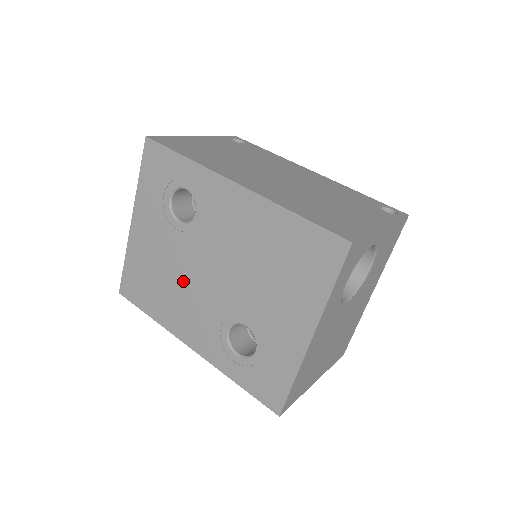
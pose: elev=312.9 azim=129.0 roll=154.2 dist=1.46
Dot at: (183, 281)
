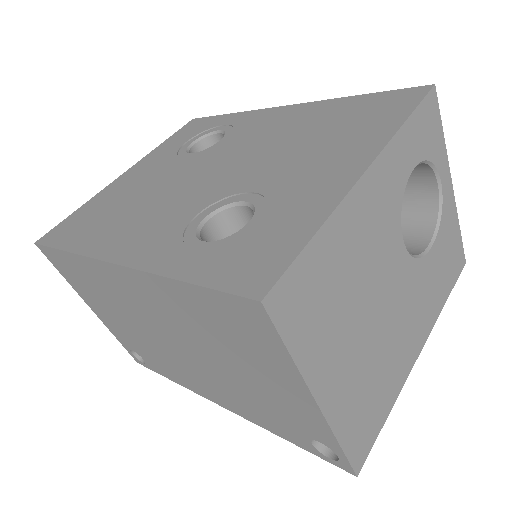
Dot at: (161, 194)
